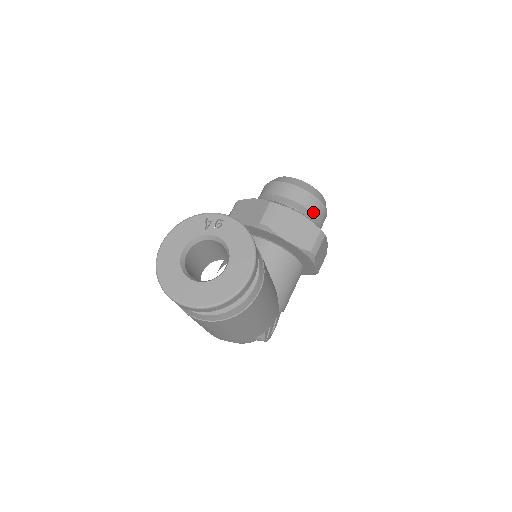
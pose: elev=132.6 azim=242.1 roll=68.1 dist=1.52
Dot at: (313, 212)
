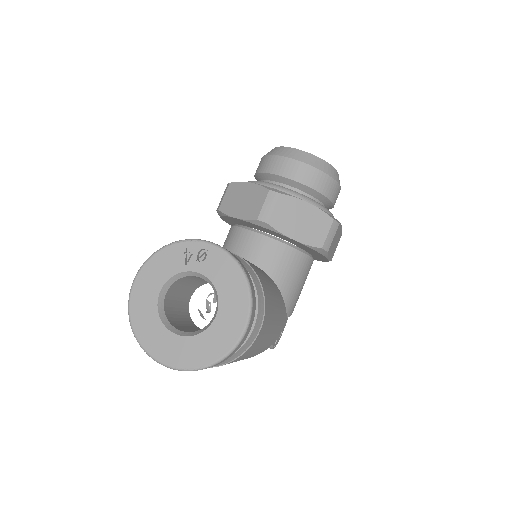
Dot at: (323, 193)
